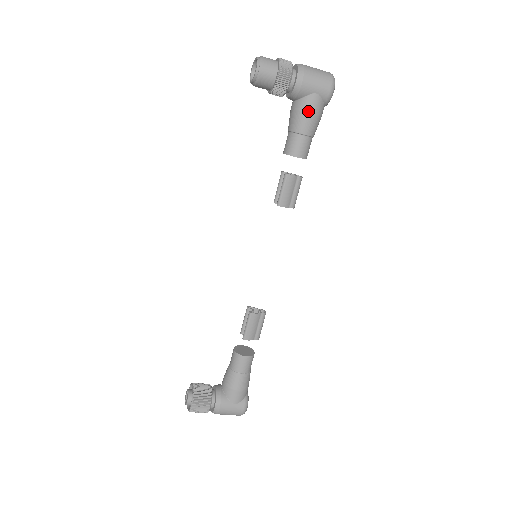
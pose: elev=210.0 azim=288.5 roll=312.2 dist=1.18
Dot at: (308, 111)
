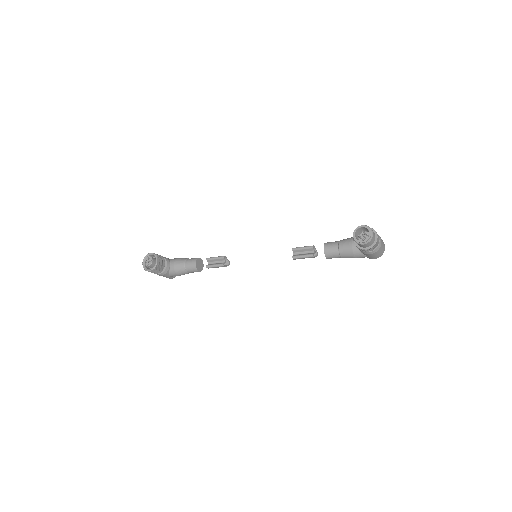
Dot at: (356, 257)
